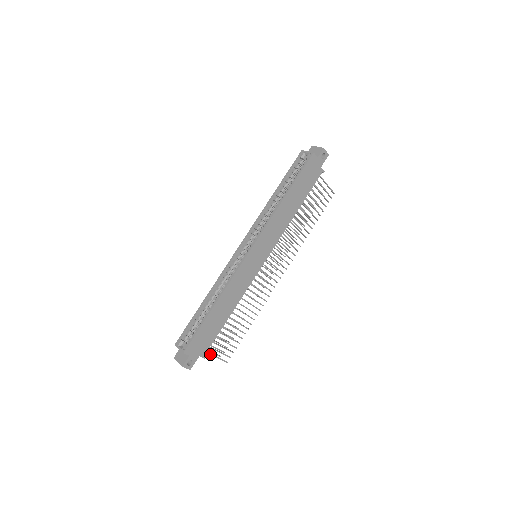
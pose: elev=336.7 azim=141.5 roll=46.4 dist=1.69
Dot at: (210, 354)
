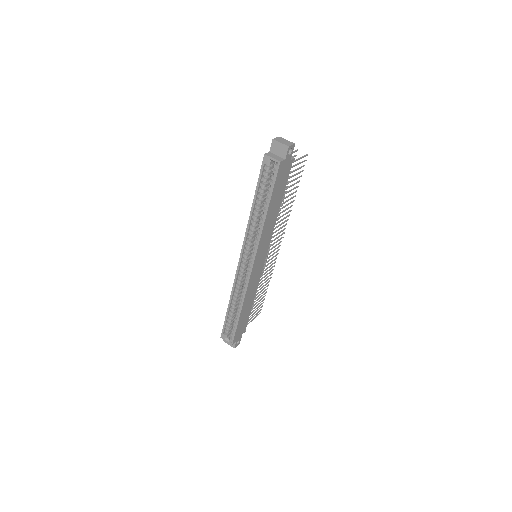
Dot at: occluded
